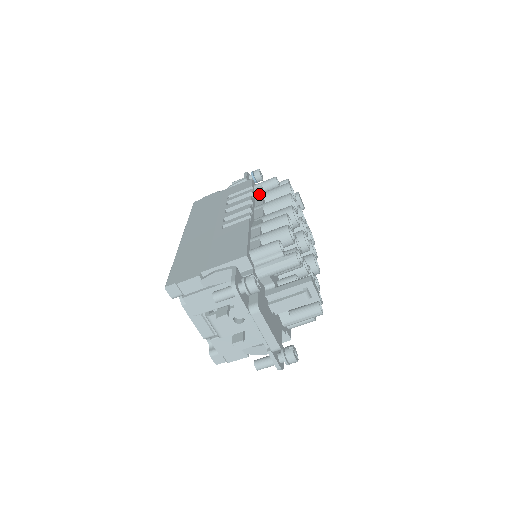
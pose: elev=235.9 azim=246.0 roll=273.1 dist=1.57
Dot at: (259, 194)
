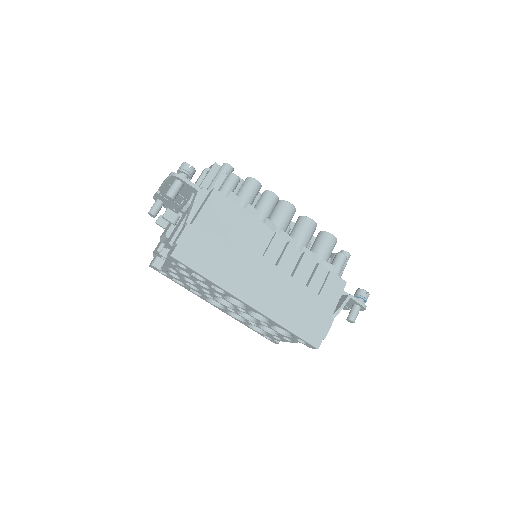
Dot at: occluded
